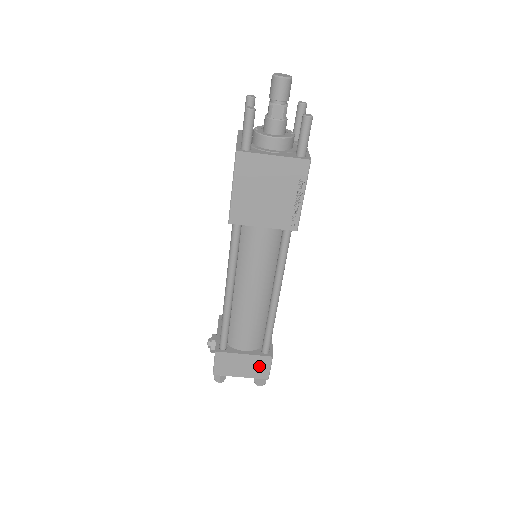
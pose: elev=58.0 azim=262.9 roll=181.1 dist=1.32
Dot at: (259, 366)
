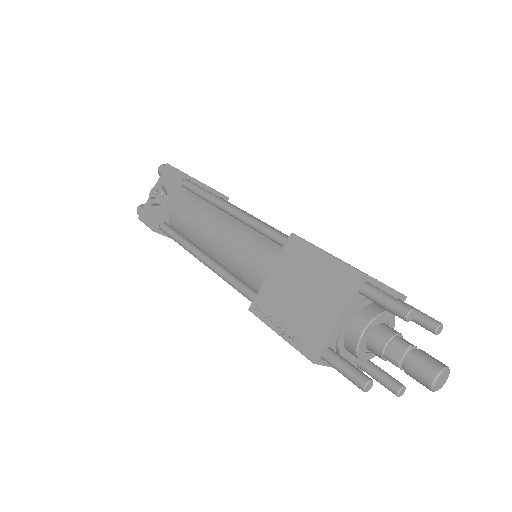
Dot at: occluded
